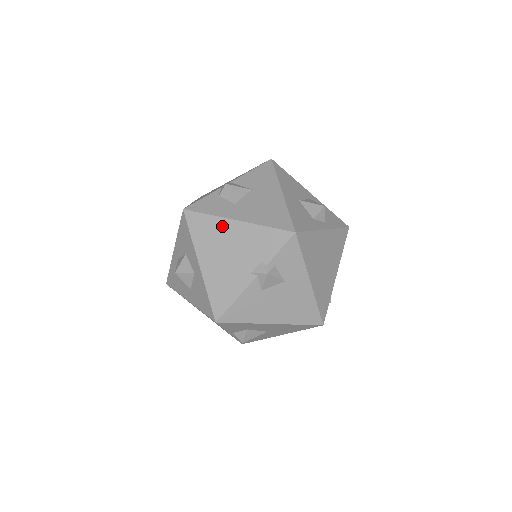
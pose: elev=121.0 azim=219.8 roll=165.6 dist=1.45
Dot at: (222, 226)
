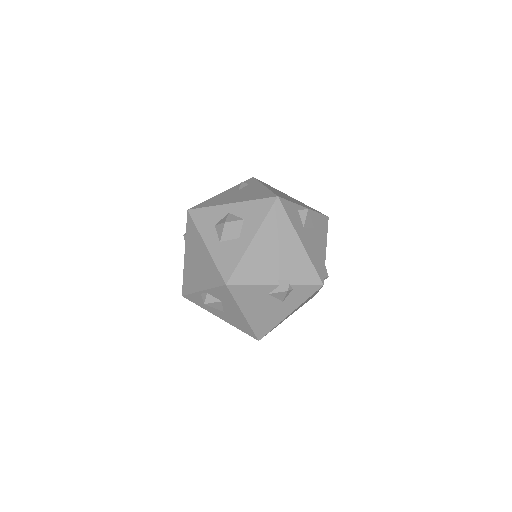
Dot at: (290, 234)
